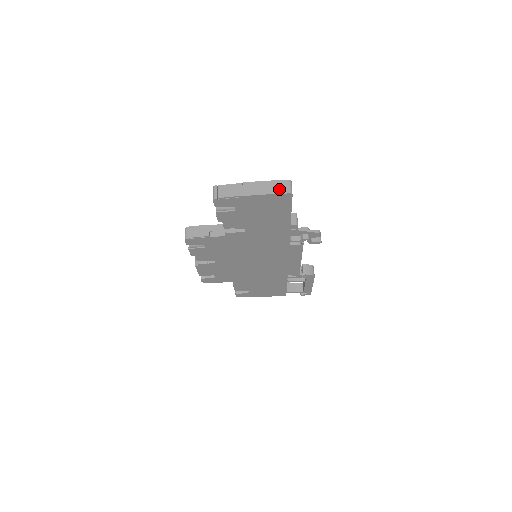
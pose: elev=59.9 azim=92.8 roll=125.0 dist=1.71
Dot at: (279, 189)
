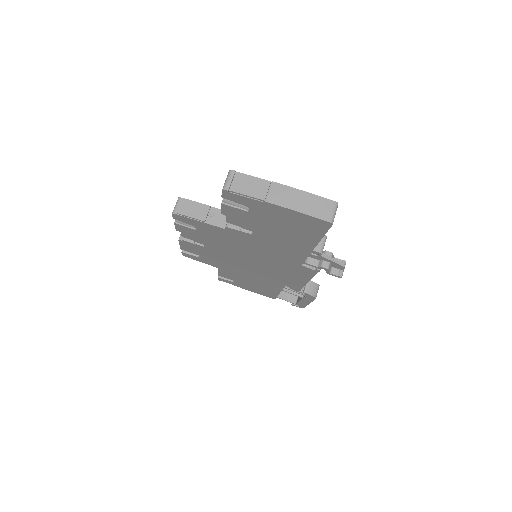
Dot at: (317, 210)
